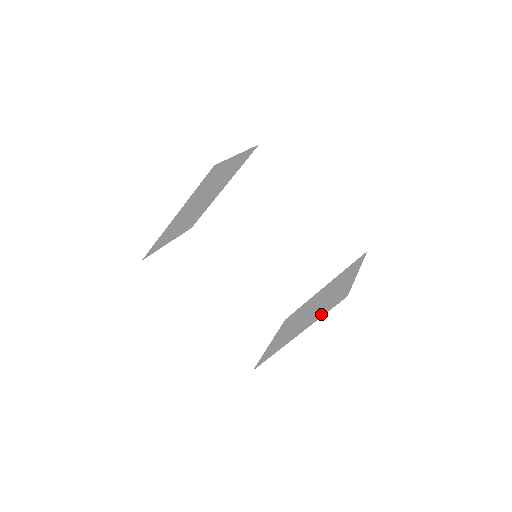
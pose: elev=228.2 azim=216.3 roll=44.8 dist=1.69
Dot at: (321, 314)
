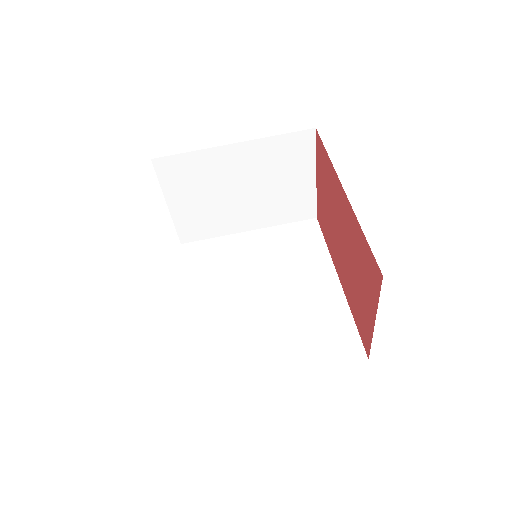
Dot at: occluded
